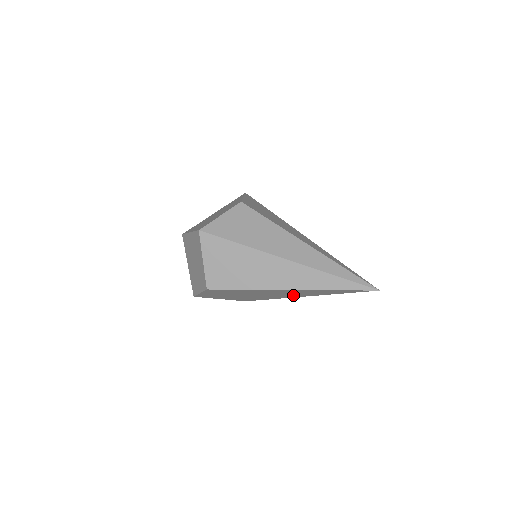
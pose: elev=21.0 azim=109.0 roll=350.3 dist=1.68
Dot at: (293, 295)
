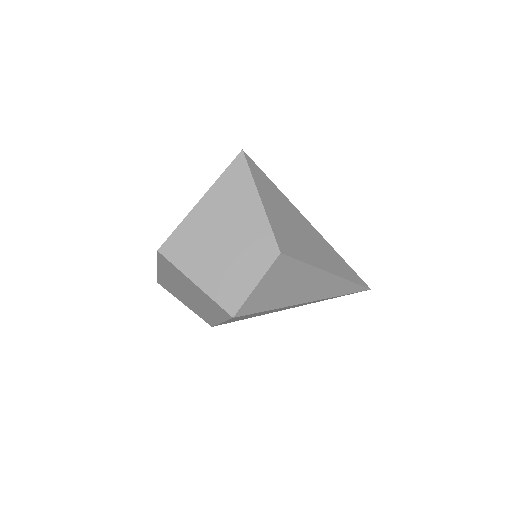
Dot at: occluded
